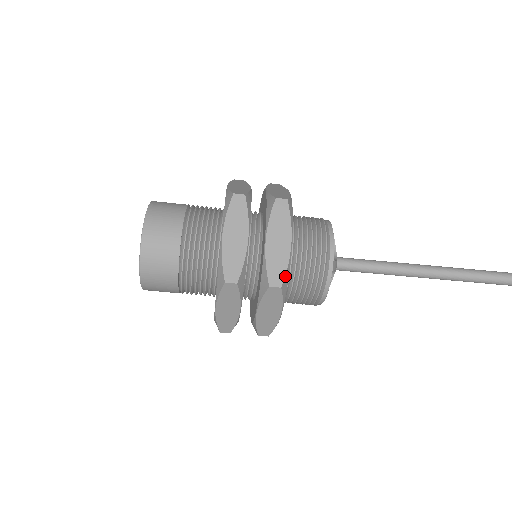
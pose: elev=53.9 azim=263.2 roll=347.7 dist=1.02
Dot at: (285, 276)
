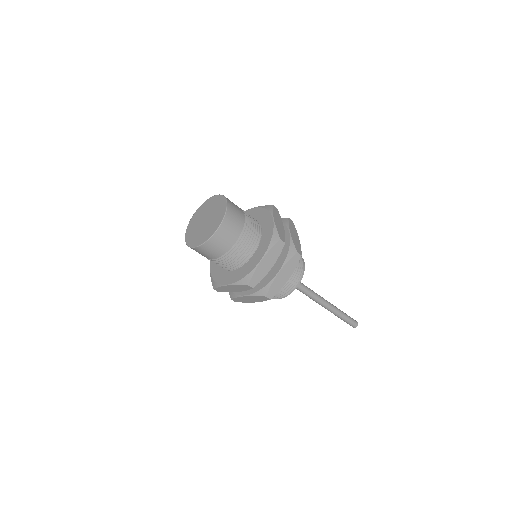
Dot at: occluded
